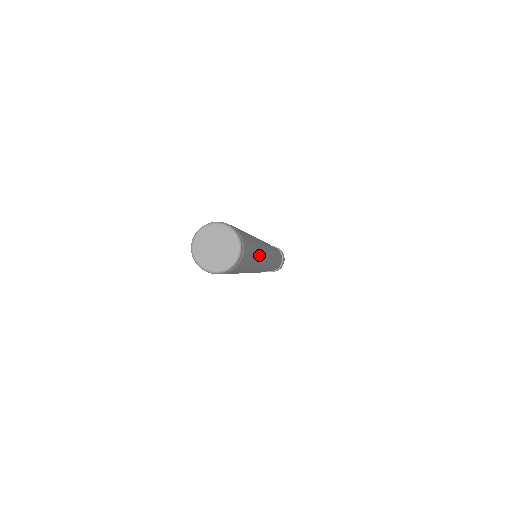
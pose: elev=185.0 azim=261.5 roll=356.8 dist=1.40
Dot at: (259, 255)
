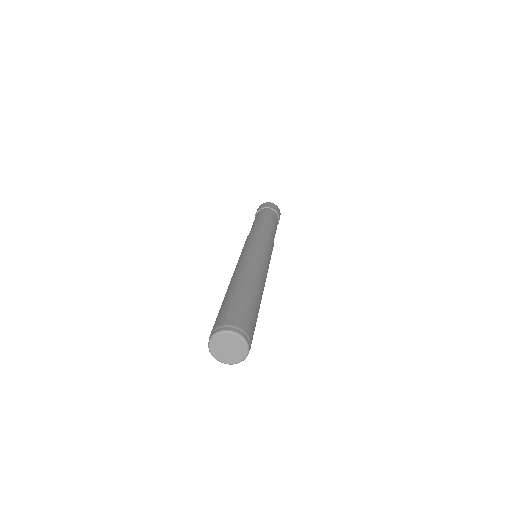
Dot at: (261, 297)
